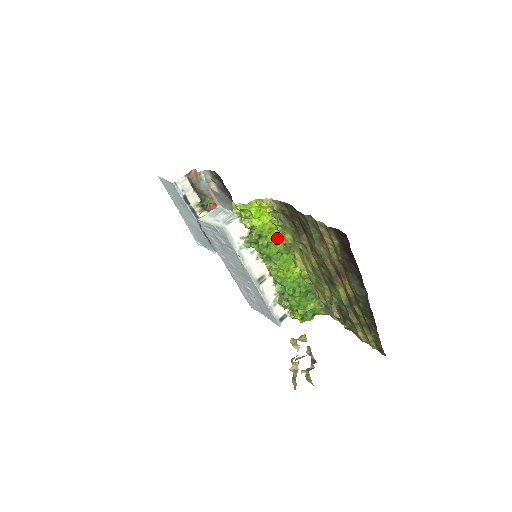
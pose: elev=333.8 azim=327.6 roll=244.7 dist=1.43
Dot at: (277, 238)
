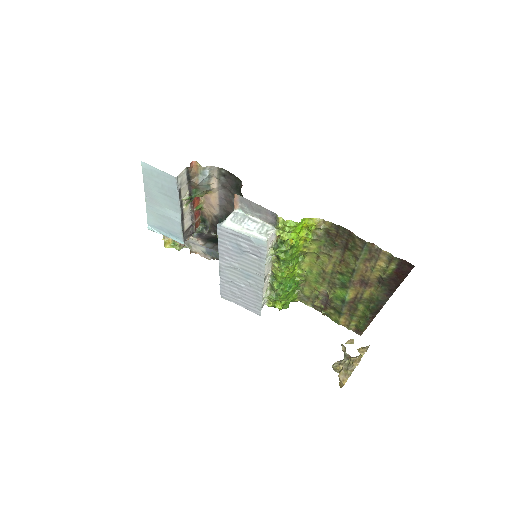
Dot at: (300, 247)
